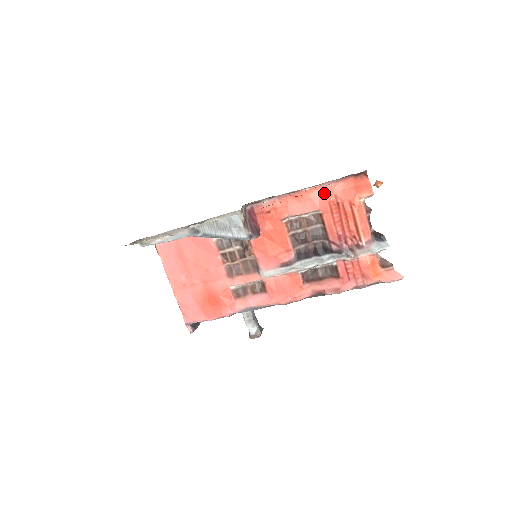
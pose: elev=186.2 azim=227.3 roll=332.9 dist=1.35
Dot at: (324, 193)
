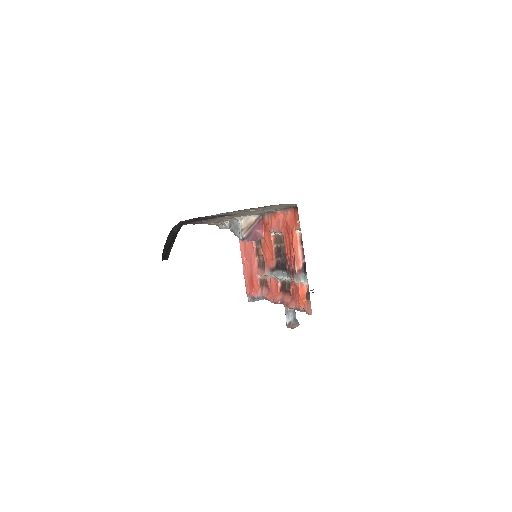
Dot at: (284, 218)
